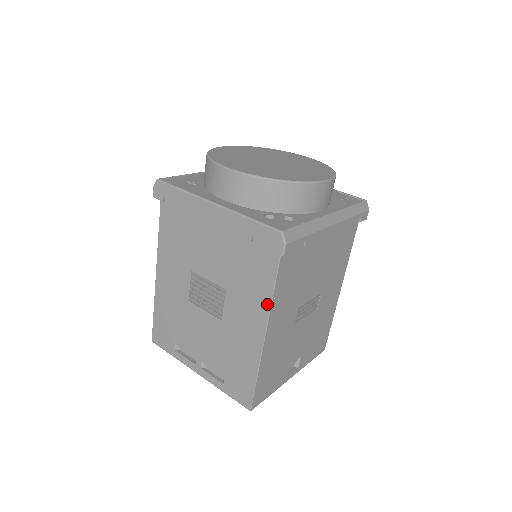
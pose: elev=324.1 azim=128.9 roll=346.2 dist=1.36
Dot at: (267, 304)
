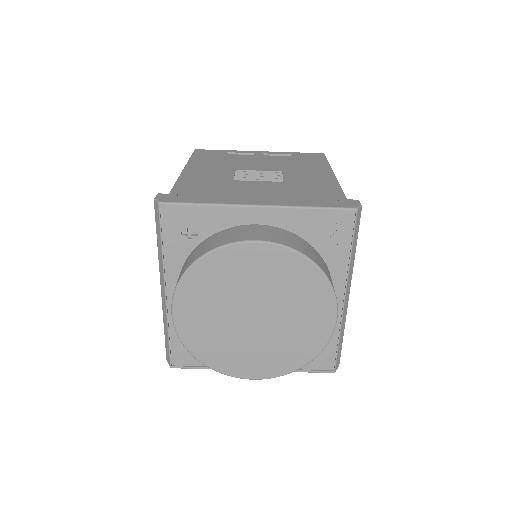
Dot at: occluded
